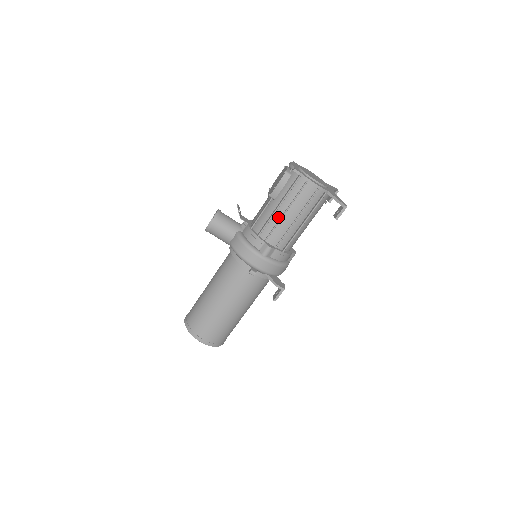
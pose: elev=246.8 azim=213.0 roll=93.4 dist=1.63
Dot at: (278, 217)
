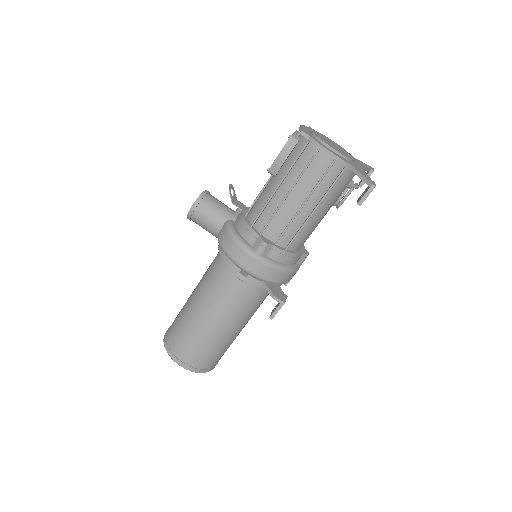
Dot at: (278, 201)
